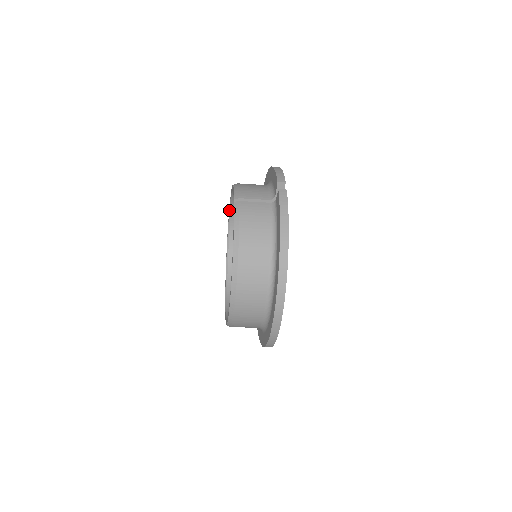
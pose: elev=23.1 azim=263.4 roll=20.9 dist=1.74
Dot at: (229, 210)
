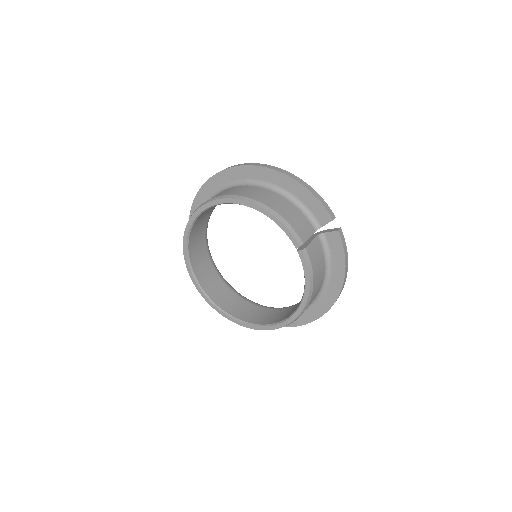
Dot at: (211, 206)
